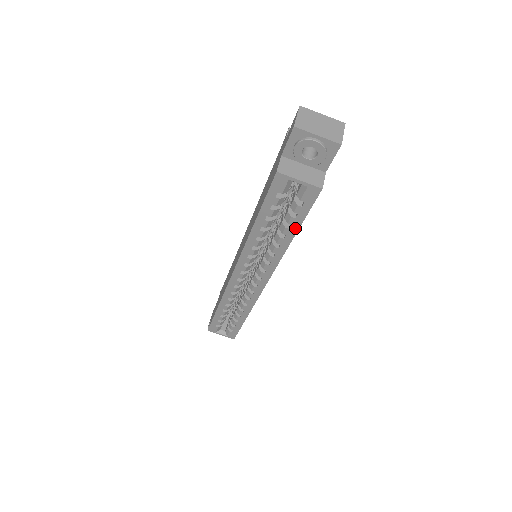
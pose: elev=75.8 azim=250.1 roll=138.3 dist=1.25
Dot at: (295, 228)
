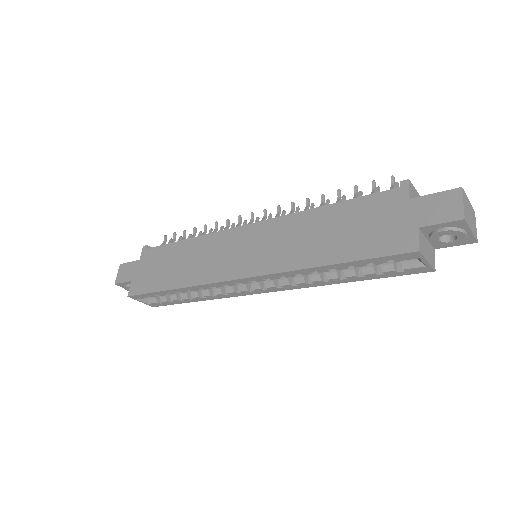
Dot at: (364, 278)
